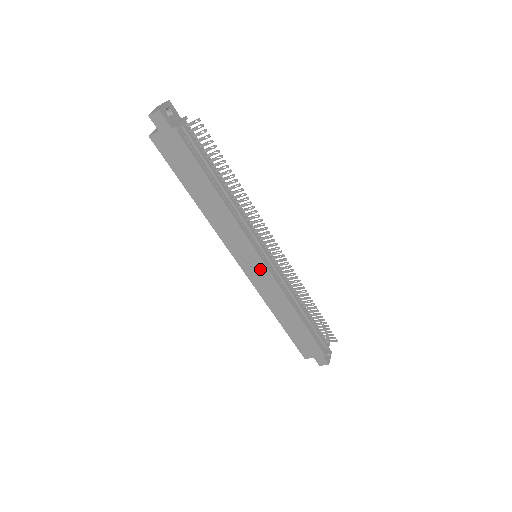
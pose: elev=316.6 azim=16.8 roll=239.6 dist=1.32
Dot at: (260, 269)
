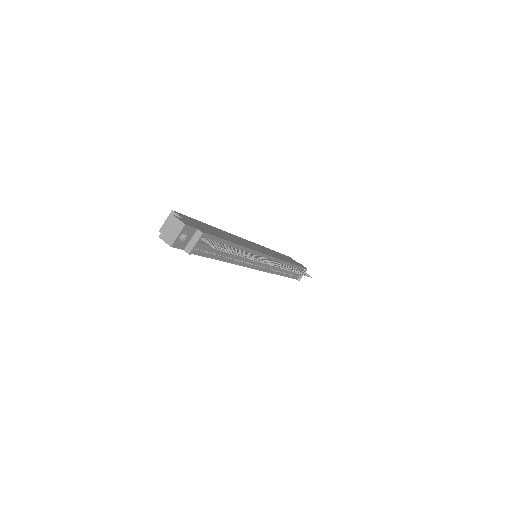
Dot at: occluded
